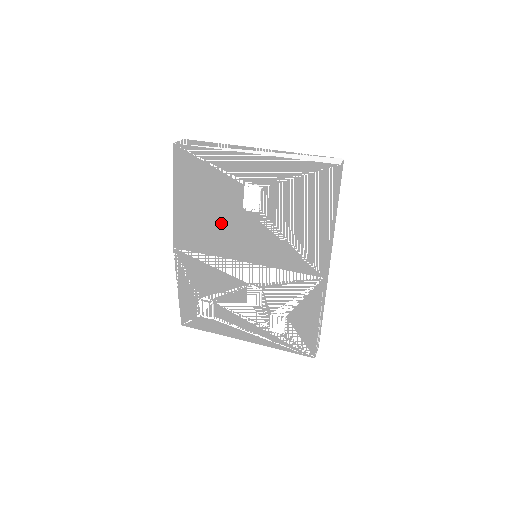
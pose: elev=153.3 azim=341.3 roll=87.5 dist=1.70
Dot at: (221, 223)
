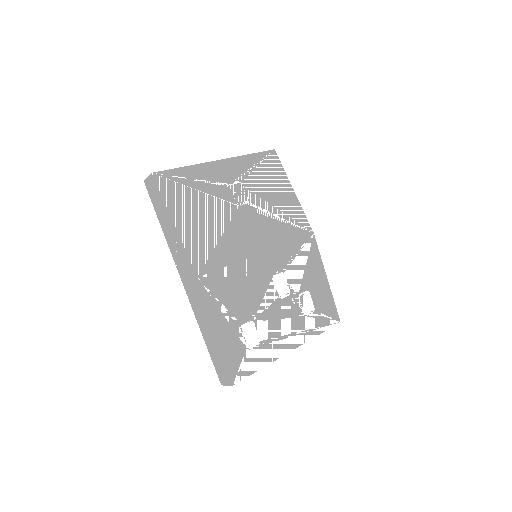
Dot at: (226, 228)
